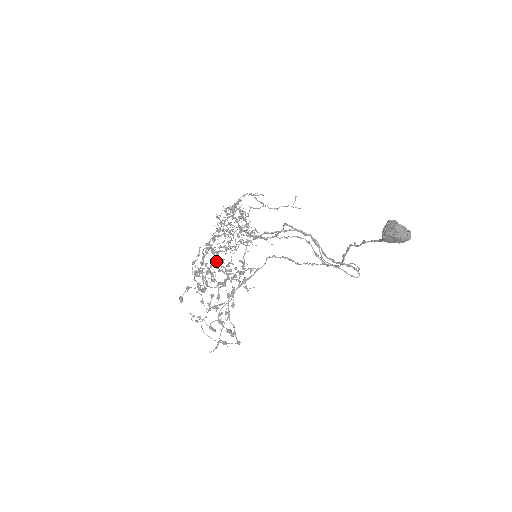
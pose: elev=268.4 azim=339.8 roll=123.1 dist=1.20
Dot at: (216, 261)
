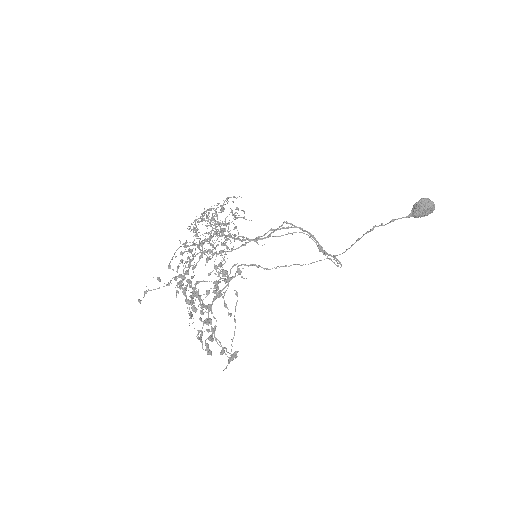
Dot at: (215, 265)
